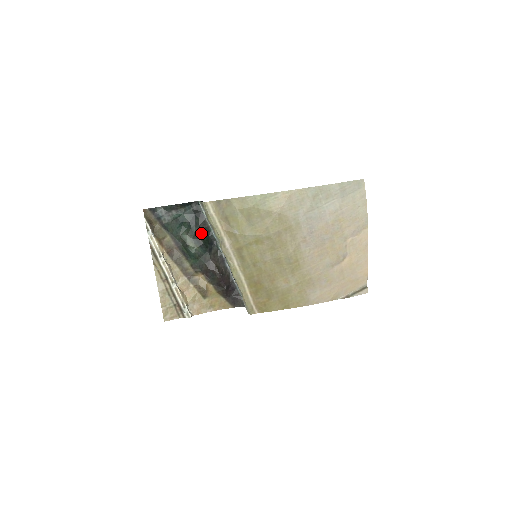
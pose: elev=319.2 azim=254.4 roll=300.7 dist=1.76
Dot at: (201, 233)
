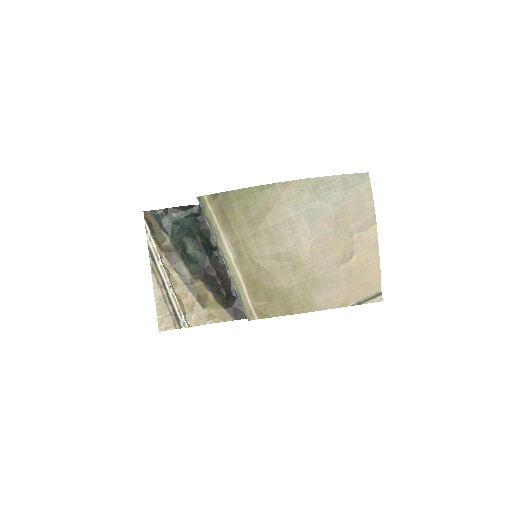
Dot at: (201, 236)
